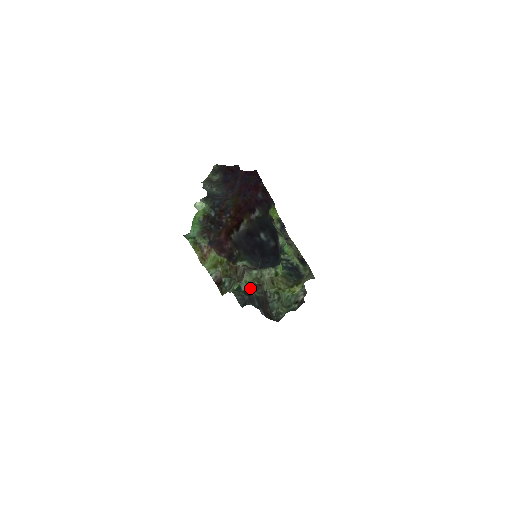
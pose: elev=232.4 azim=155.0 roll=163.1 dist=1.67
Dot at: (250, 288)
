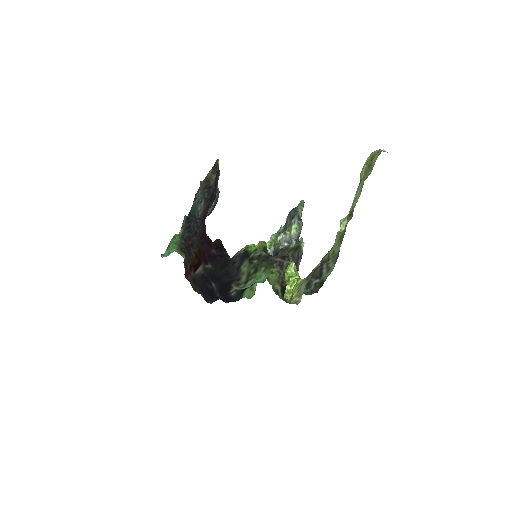
Dot at: occluded
